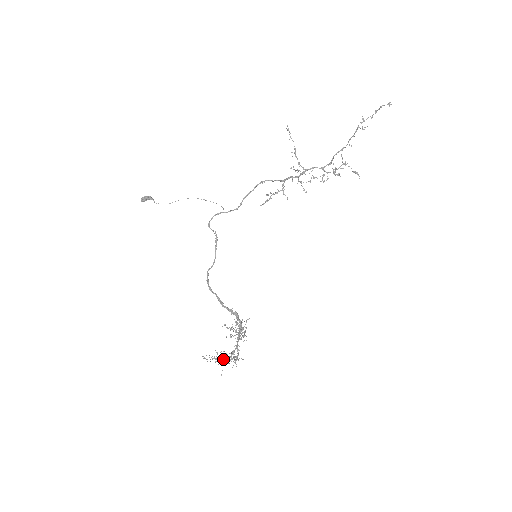
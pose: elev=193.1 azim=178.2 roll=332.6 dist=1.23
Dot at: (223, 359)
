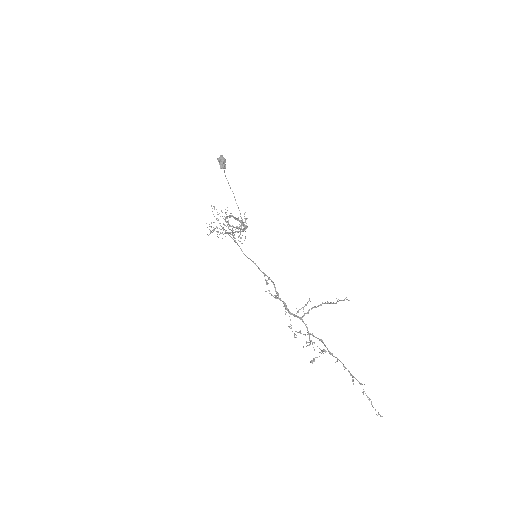
Dot at: occluded
